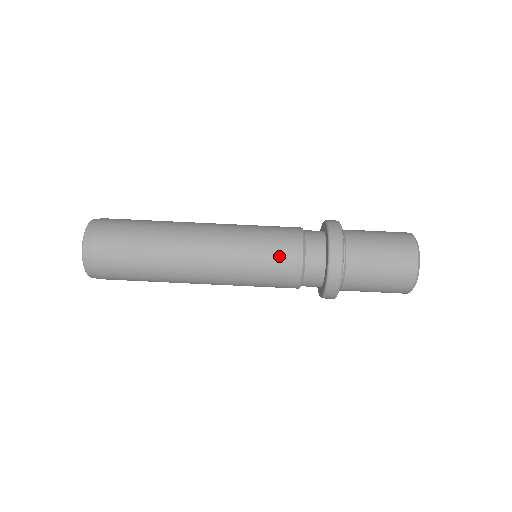
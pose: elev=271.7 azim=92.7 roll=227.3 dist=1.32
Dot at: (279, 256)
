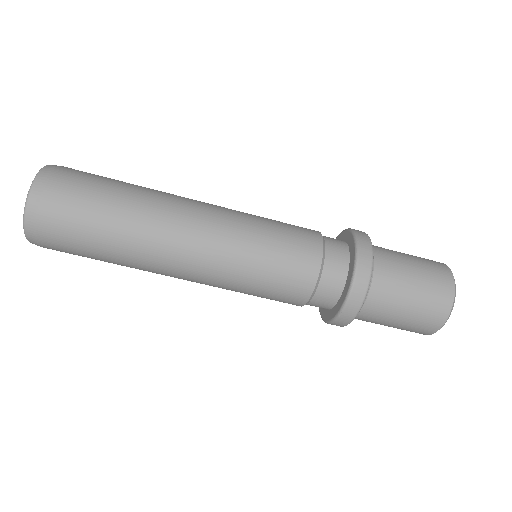
Dot at: (275, 300)
